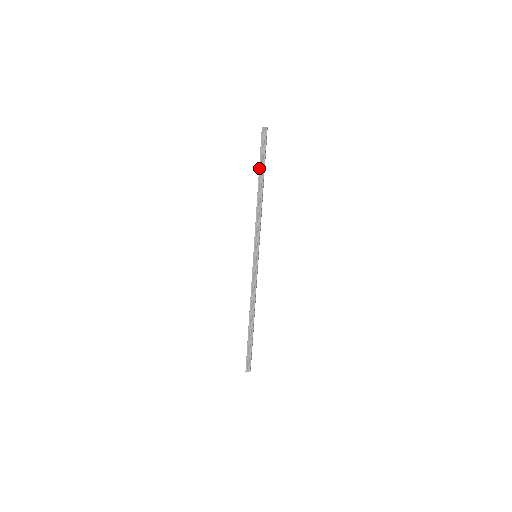
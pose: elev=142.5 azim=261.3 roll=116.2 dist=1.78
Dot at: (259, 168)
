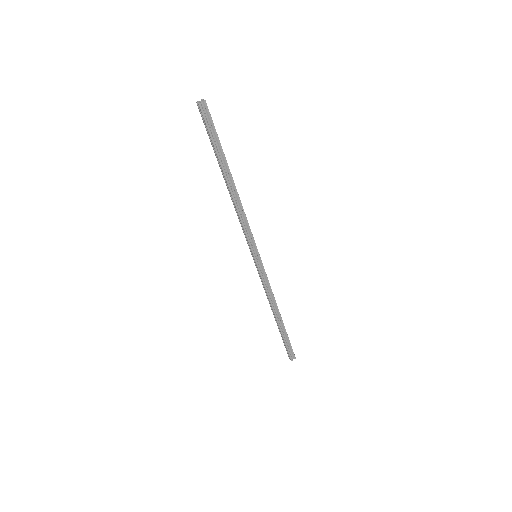
Dot at: (216, 157)
